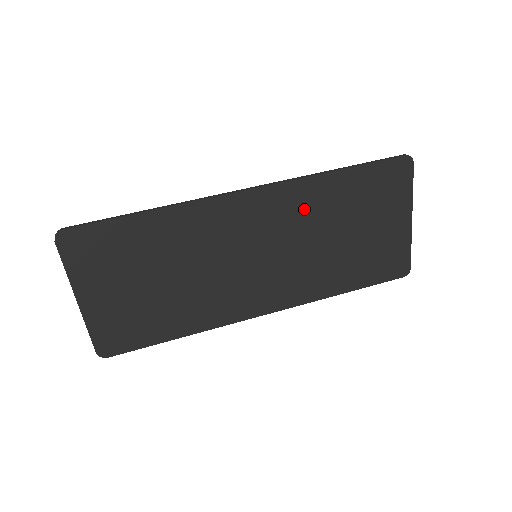
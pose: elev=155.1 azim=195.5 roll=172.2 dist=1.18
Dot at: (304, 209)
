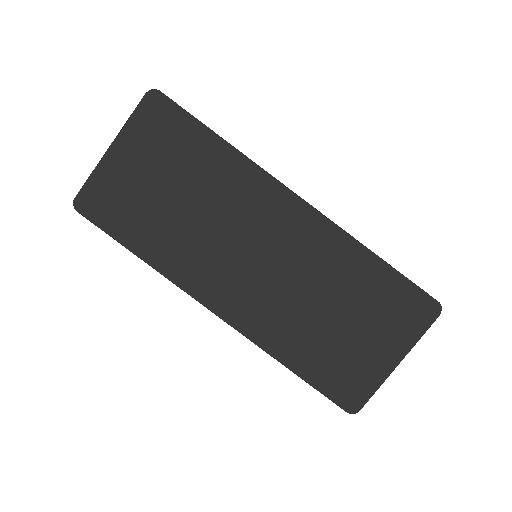
Dot at: (325, 258)
